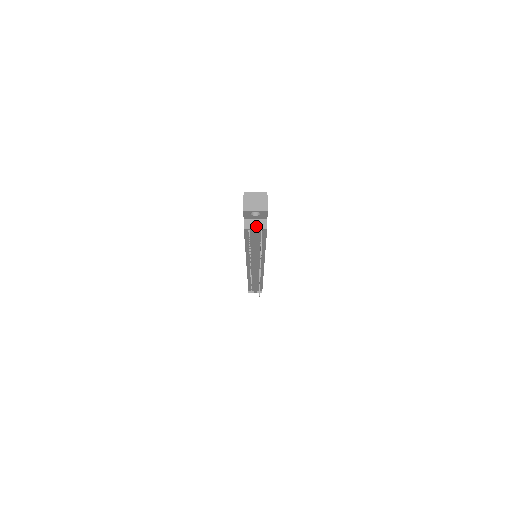
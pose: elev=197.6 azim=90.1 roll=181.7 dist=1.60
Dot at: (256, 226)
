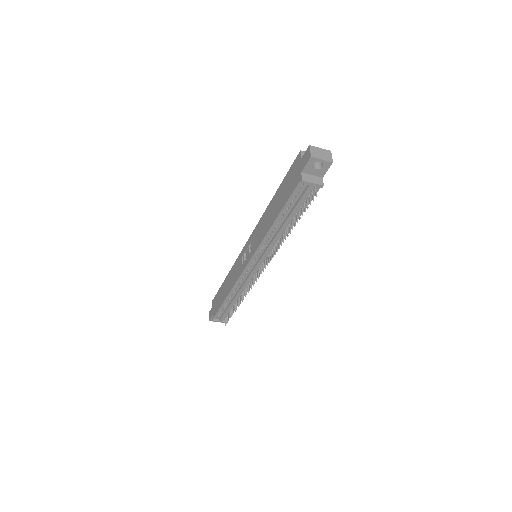
Dot at: (313, 181)
